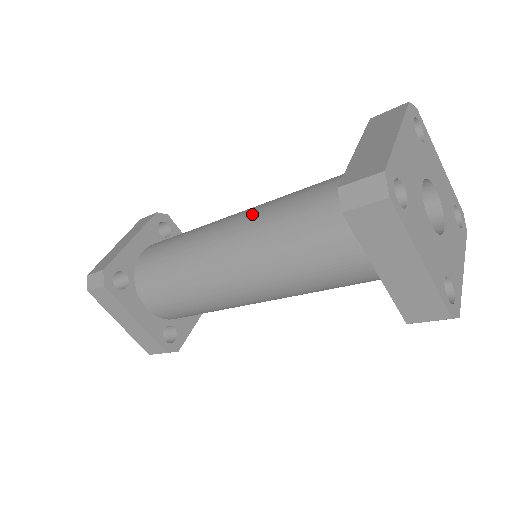
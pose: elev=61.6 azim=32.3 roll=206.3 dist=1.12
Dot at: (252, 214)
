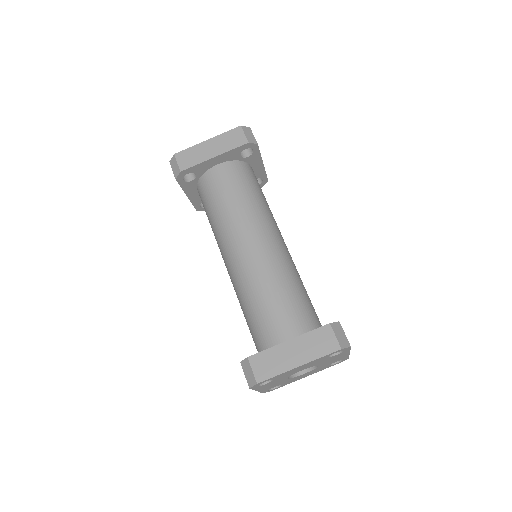
Dot at: (255, 265)
